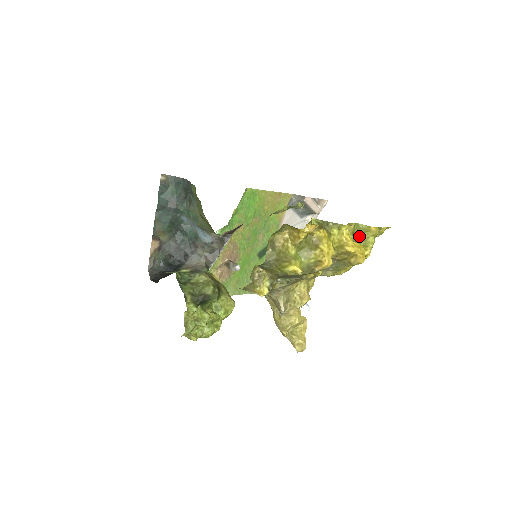
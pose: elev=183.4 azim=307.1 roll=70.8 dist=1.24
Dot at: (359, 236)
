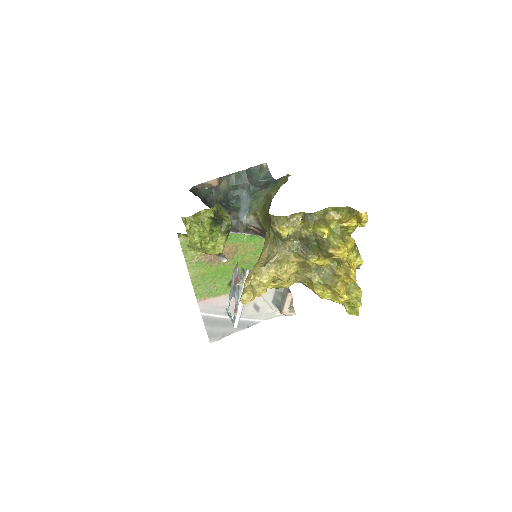
Dot at: (349, 286)
